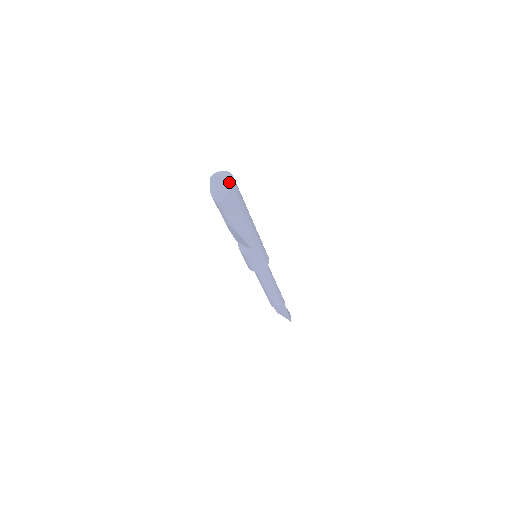
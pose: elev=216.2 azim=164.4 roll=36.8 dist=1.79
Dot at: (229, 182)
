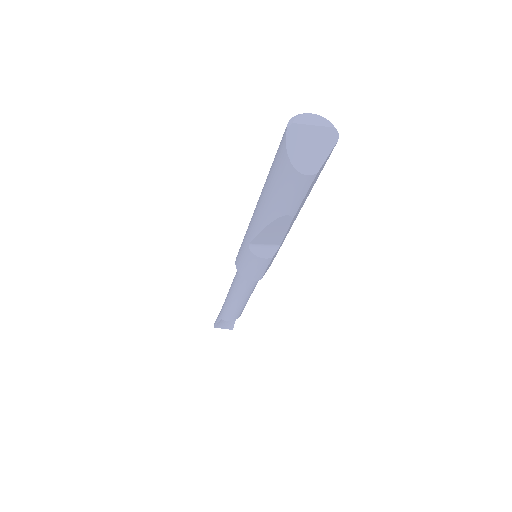
Dot at: (334, 131)
